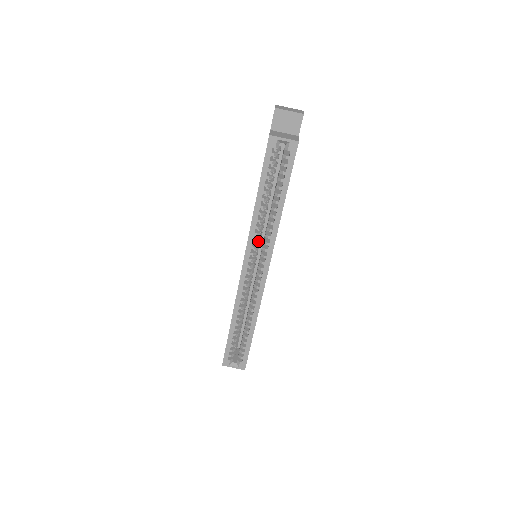
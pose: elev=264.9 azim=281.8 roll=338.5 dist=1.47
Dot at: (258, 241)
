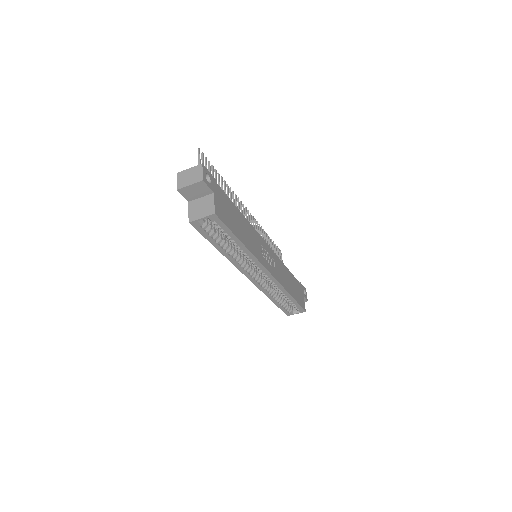
Dot at: (247, 261)
